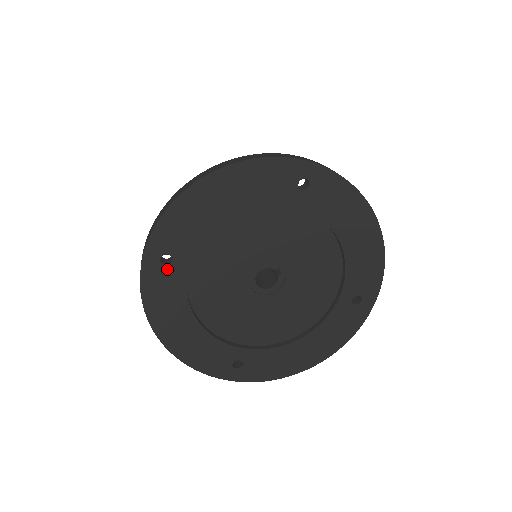
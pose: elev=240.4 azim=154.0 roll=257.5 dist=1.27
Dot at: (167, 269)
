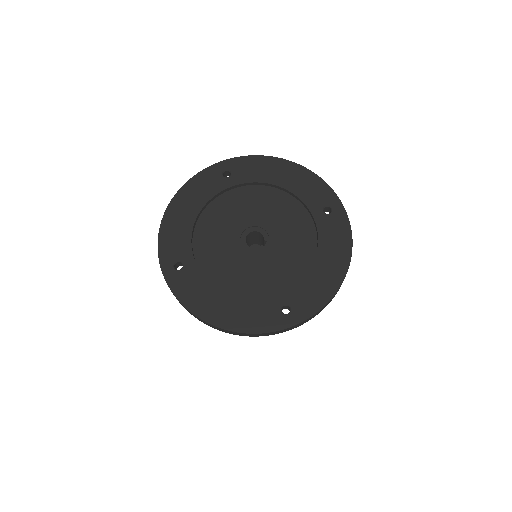
Dot at: (221, 177)
